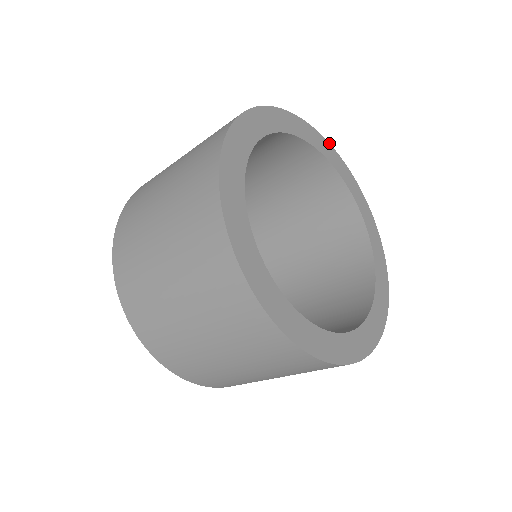
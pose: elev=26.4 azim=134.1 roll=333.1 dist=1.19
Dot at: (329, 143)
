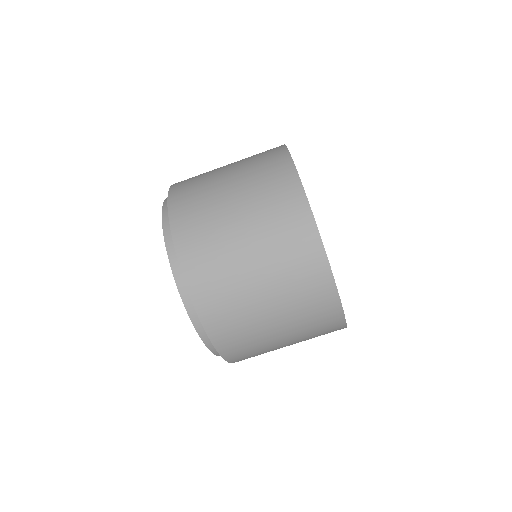
Dot at: occluded
